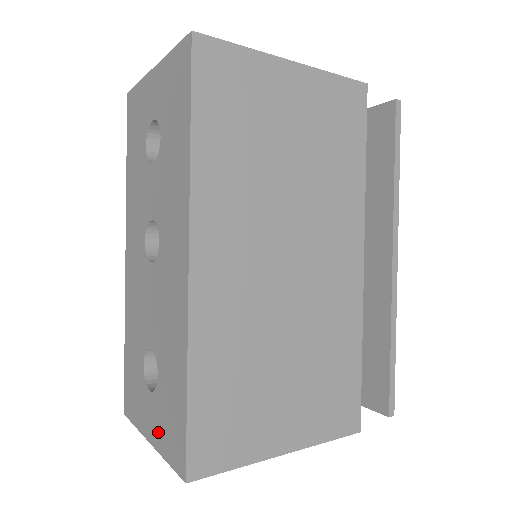
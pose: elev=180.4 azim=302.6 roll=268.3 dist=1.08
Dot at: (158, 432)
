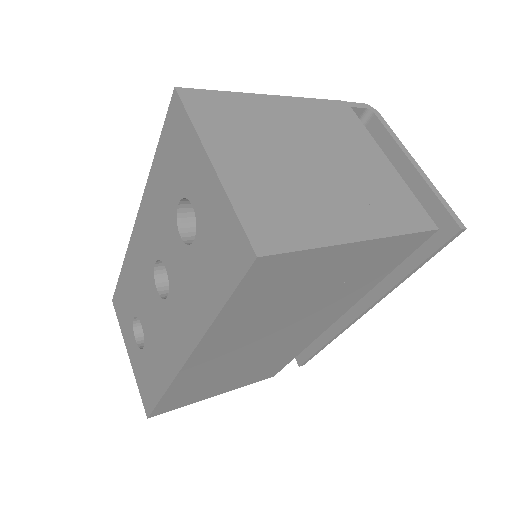
Dot at: (136, 367)
